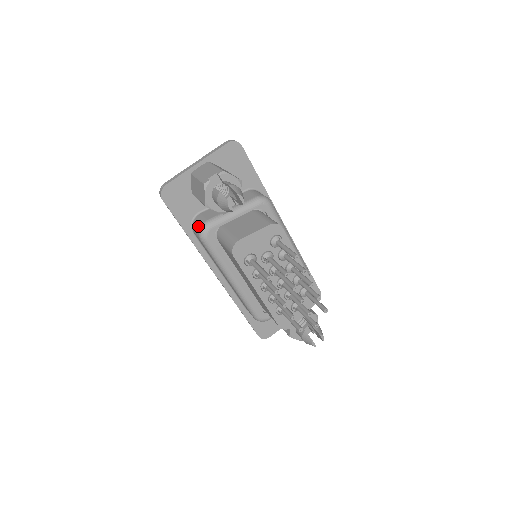
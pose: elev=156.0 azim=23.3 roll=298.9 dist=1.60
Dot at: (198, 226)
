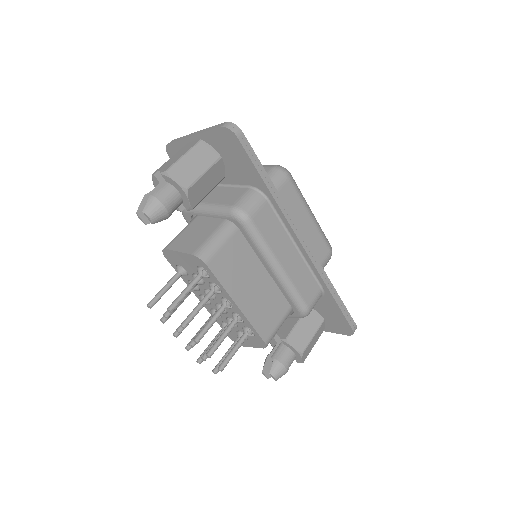
Dot at: occluded
